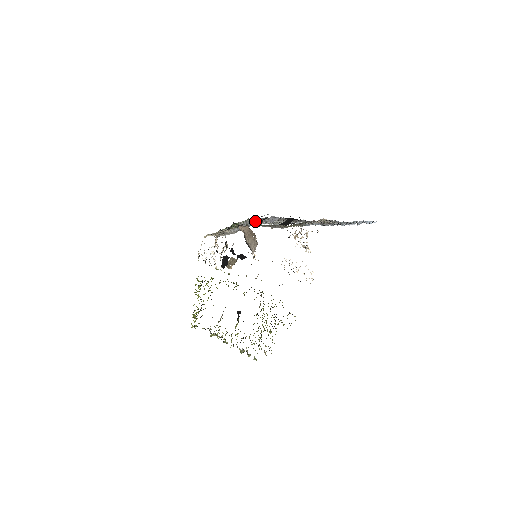
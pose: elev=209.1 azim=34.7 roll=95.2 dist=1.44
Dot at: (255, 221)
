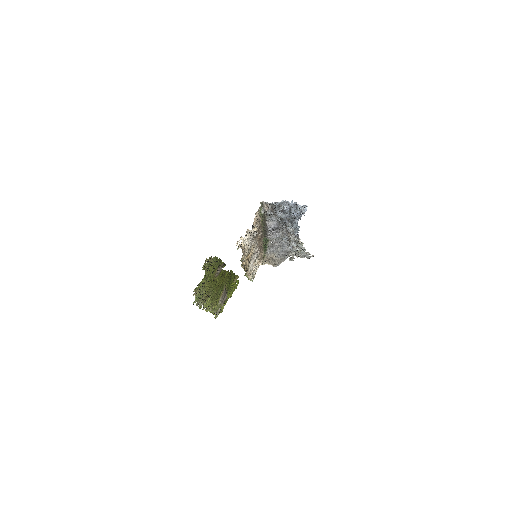
Dot at: (287, 245)
